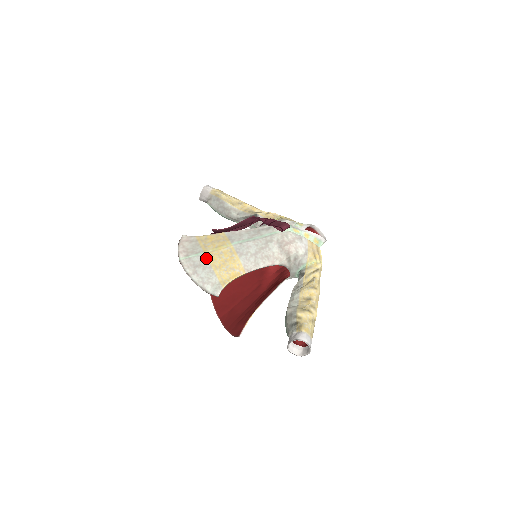
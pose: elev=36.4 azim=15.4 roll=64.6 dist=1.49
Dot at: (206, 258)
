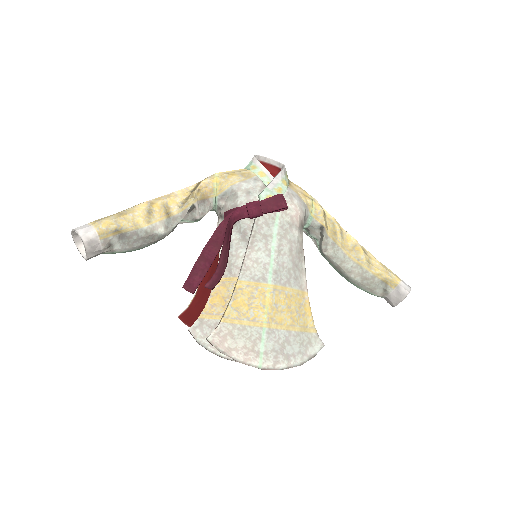
Dot at: (275, 330)
